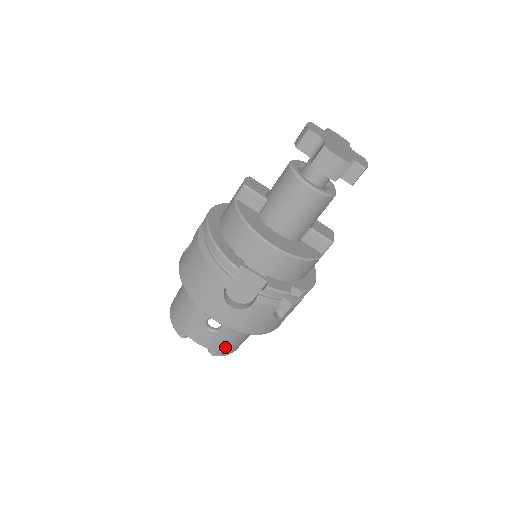
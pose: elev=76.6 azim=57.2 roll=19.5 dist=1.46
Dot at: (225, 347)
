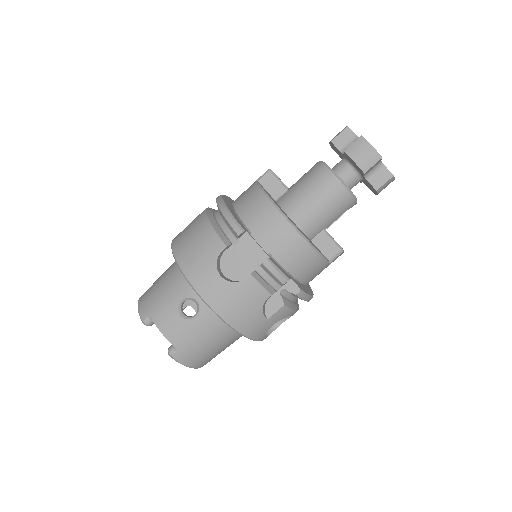
Dot at: (190, 348)
